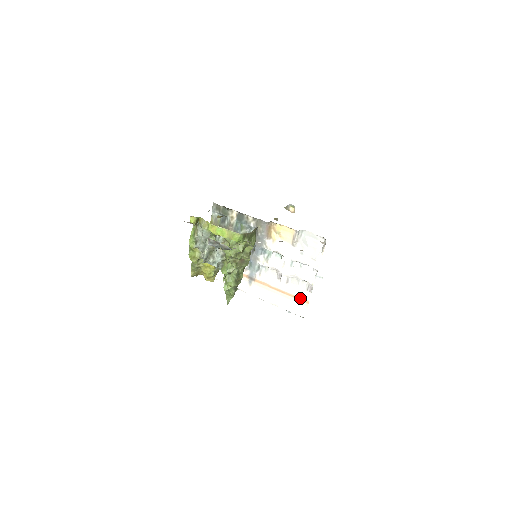
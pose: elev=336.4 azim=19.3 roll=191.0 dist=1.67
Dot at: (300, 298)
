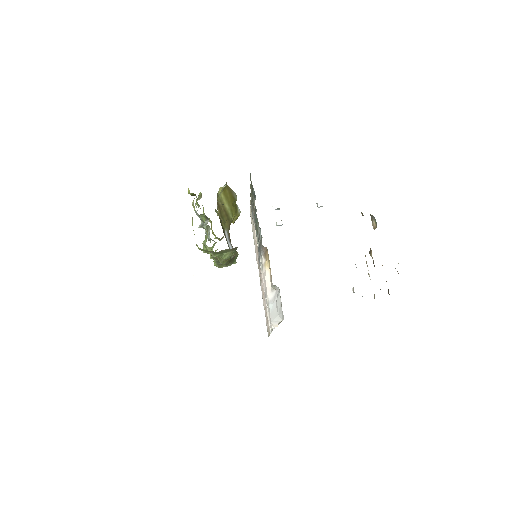
Dot at: (268, 324)
